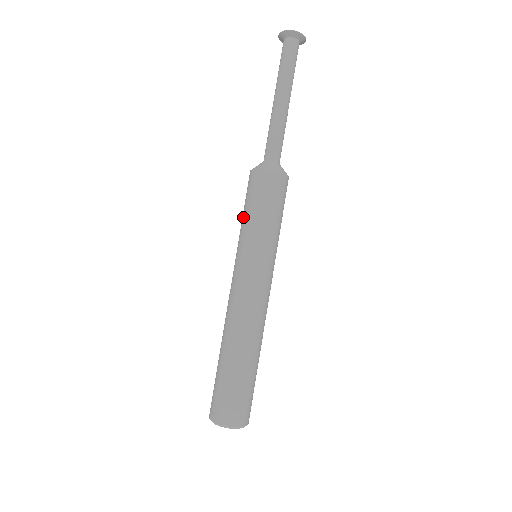
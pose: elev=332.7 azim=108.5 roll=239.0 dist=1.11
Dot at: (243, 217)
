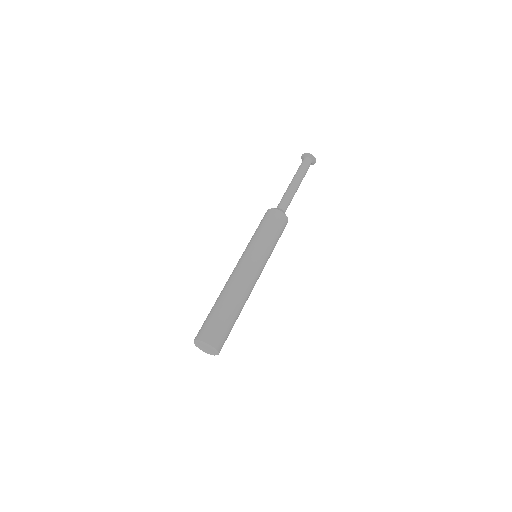
Dot at: (256, 231)
